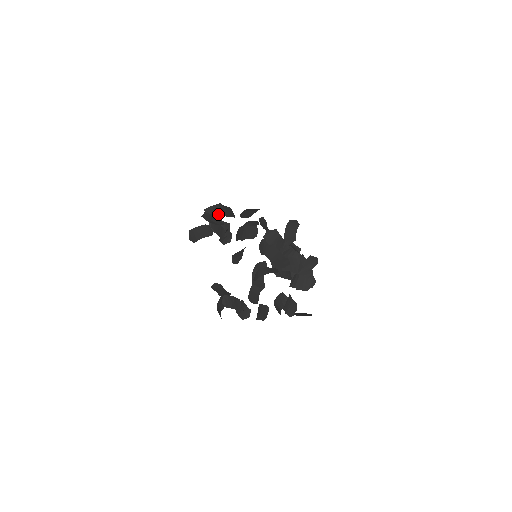
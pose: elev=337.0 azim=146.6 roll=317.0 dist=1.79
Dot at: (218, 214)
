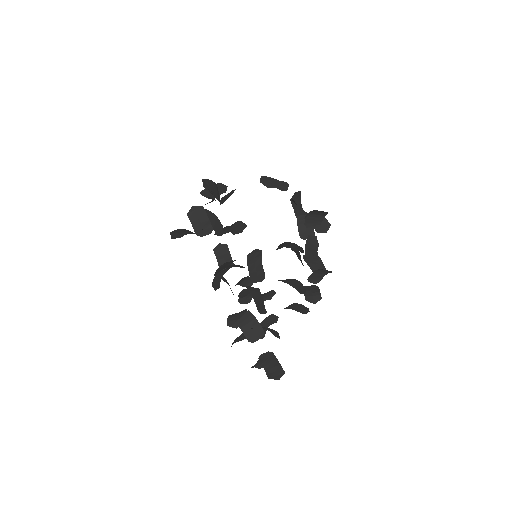
Dot at: occluded
